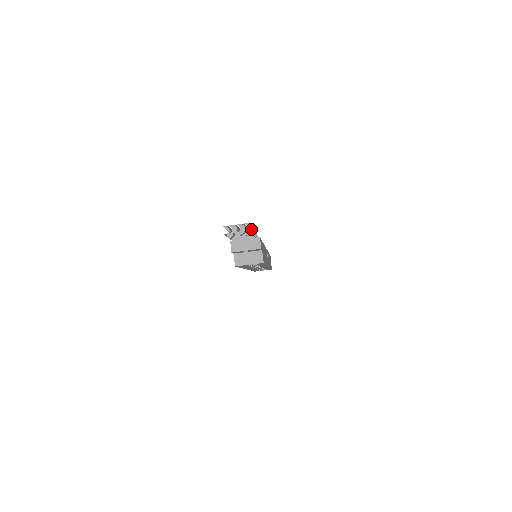
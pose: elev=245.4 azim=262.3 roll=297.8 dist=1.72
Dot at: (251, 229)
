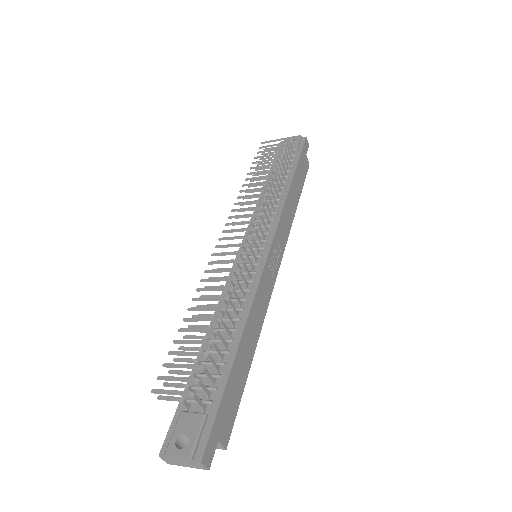
Dot at: occluded
